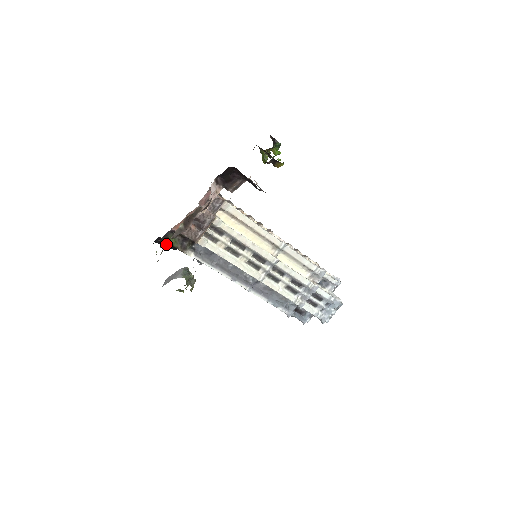
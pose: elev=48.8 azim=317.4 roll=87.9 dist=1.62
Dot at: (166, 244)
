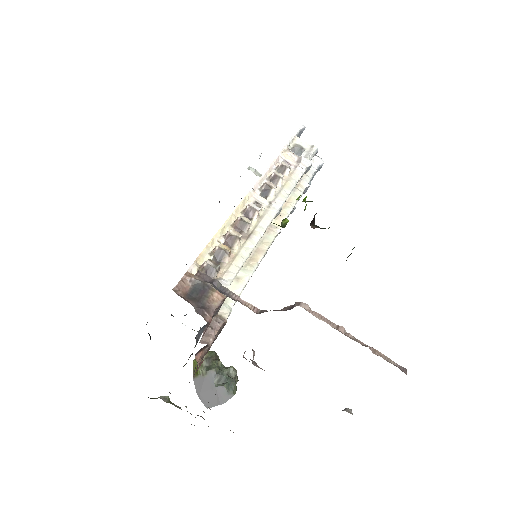
Dot at: occluded
